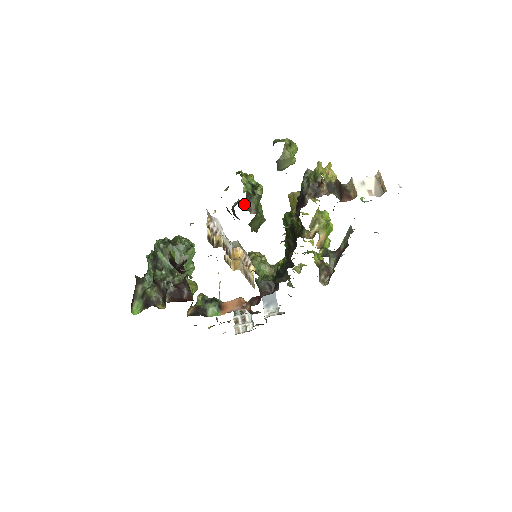
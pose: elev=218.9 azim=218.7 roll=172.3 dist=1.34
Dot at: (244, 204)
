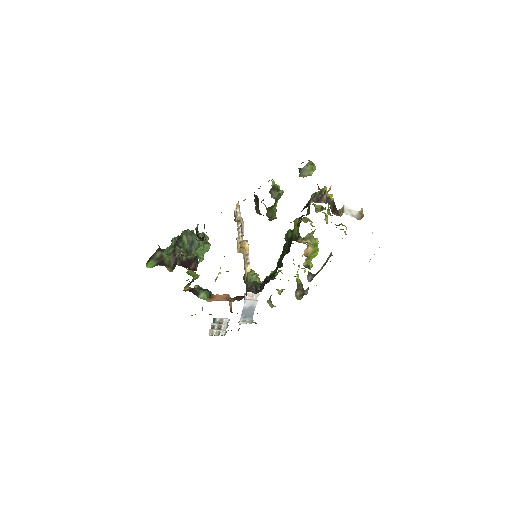
Dot at: (265, 206)
